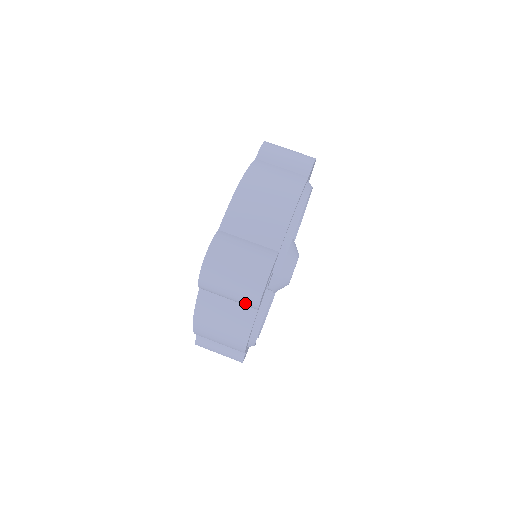
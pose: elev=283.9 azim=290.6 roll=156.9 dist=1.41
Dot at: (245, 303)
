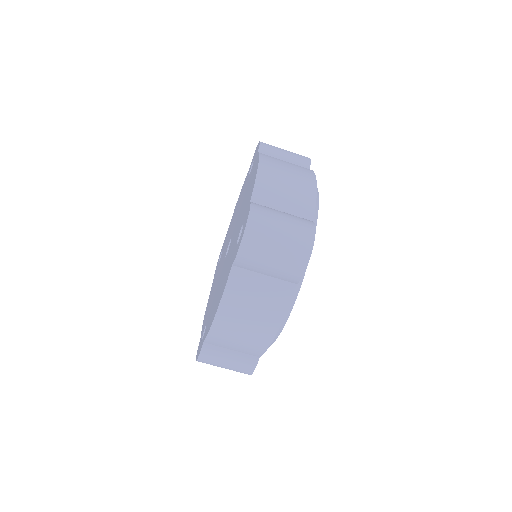
Dot at: (287, 274)
